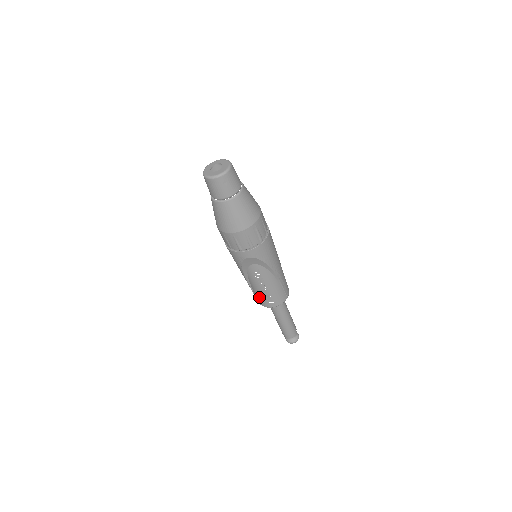
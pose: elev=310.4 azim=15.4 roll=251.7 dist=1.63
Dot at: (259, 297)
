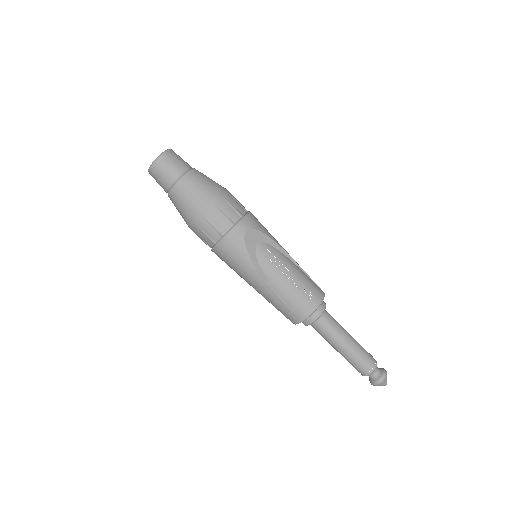
Dot at: (295, 301)
